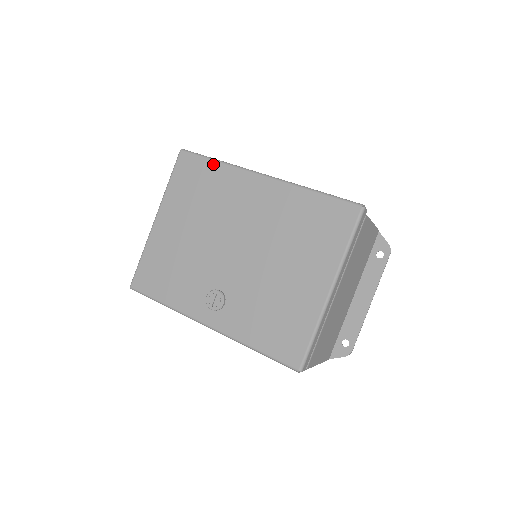
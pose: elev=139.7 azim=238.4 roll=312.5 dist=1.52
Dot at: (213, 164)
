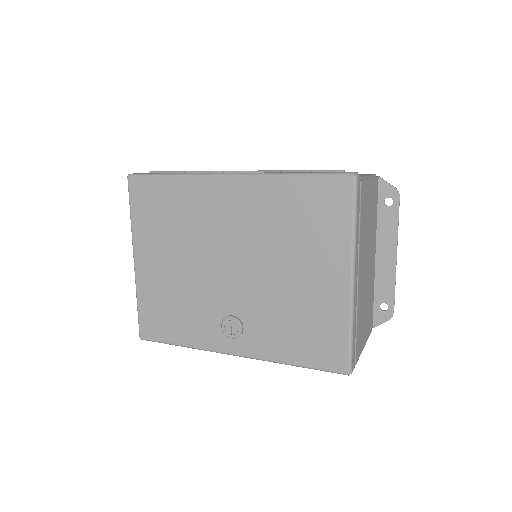
Dot at: (169, 181)
